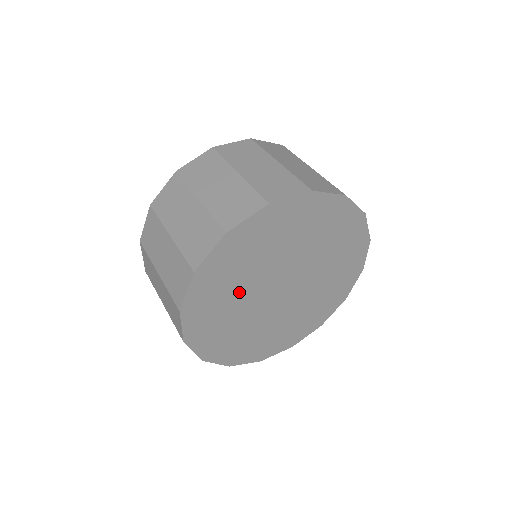
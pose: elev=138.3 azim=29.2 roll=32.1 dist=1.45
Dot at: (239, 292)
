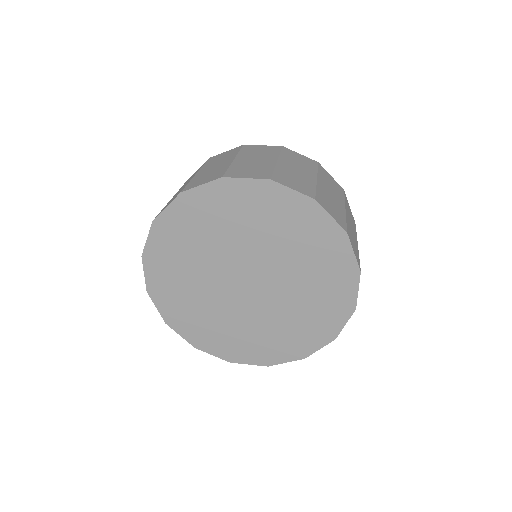
Dot at: (208, 249)
